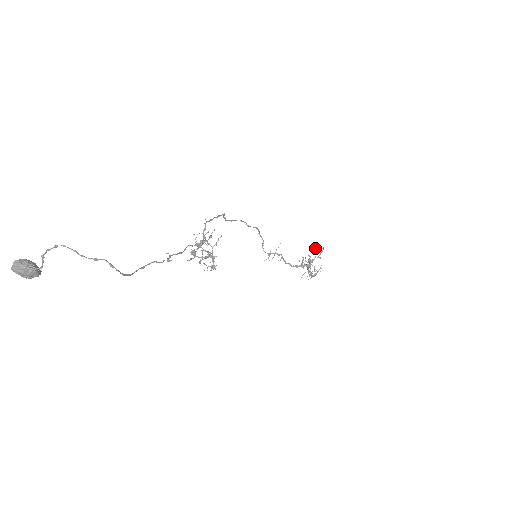
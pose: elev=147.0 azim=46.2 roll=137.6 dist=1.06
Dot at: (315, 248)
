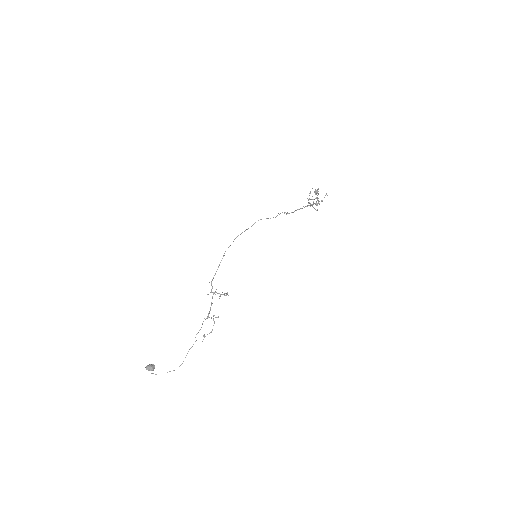
Dot at: occluded
